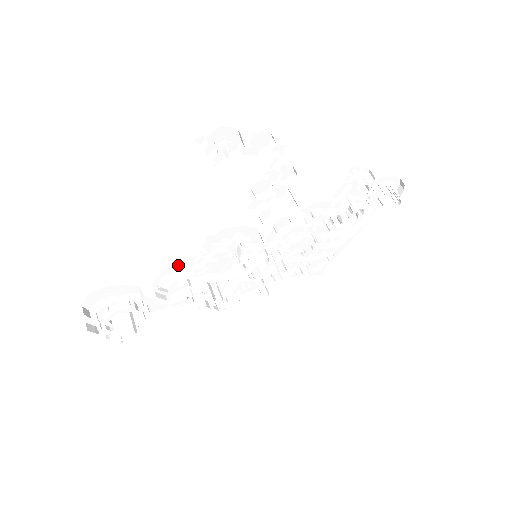
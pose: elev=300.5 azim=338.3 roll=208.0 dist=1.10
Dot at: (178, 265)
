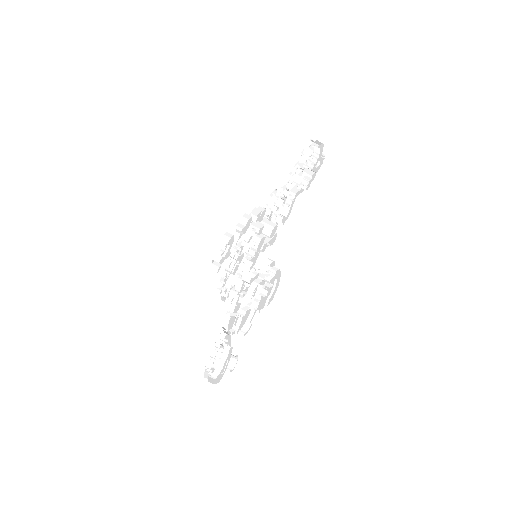
Dot at: occluded
